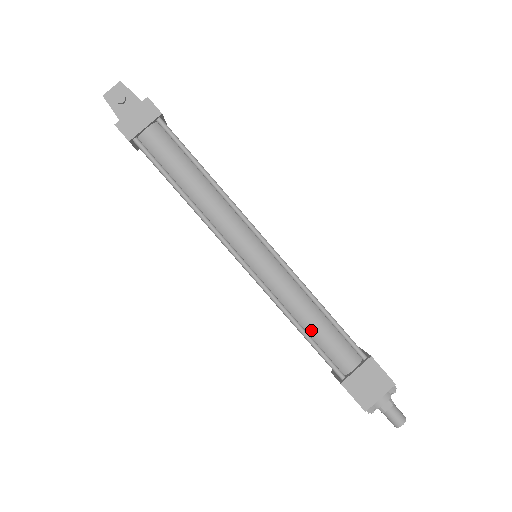
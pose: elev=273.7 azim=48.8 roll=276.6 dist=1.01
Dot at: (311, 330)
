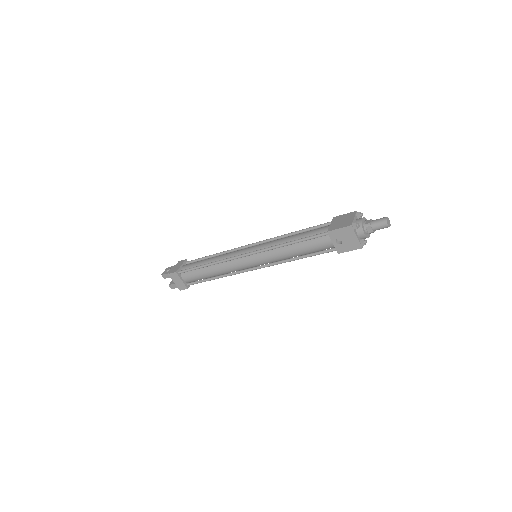
Dot at: (297, 239)
